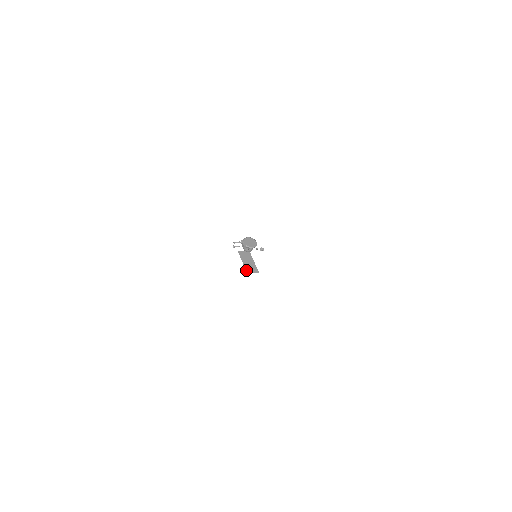
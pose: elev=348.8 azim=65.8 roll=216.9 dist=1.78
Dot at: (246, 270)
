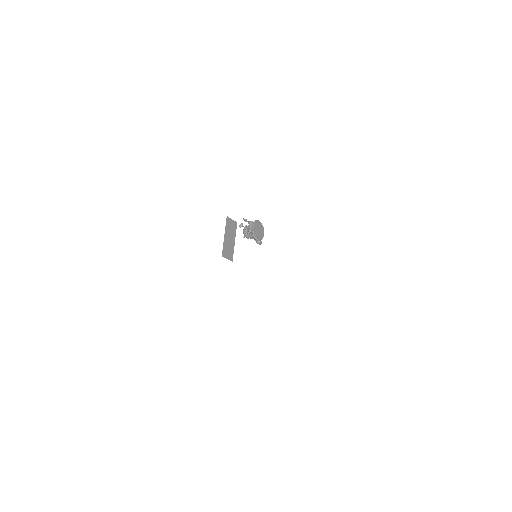
Dot at: (223, 250)
